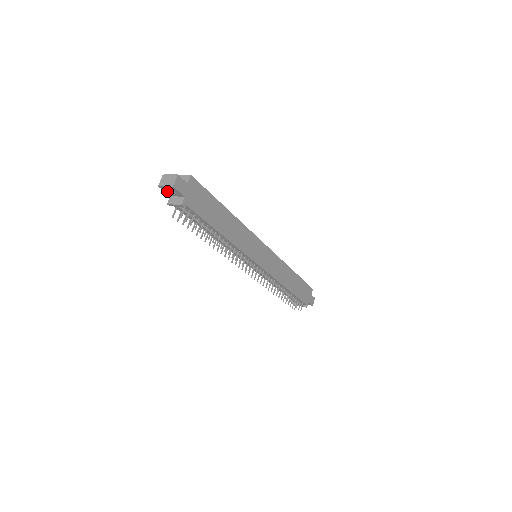
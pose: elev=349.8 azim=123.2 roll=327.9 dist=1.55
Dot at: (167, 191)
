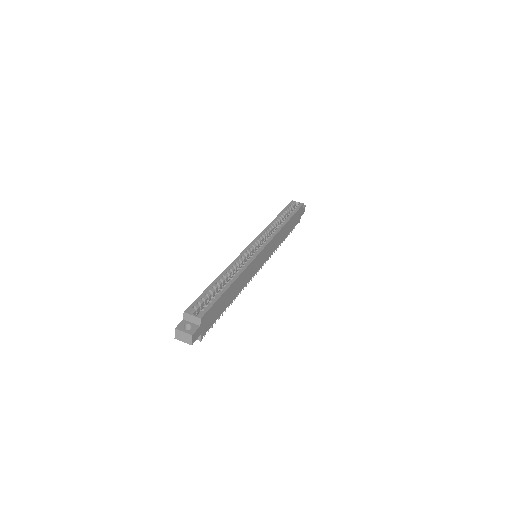
Dot at: occluded
